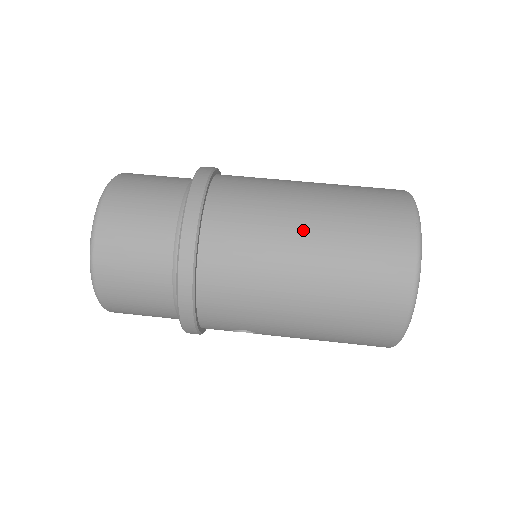
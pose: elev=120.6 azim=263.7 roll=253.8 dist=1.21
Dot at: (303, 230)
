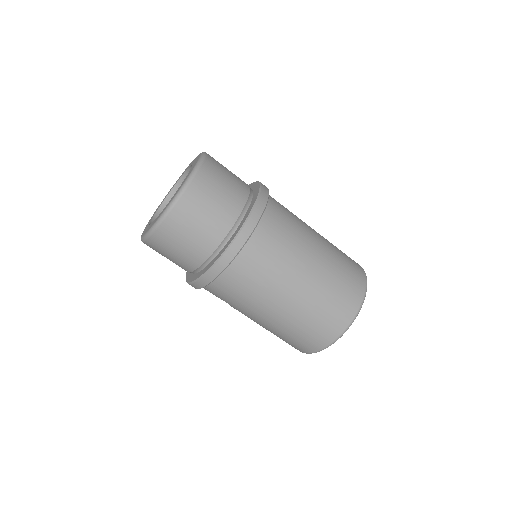
Dot at: (303, 275)
